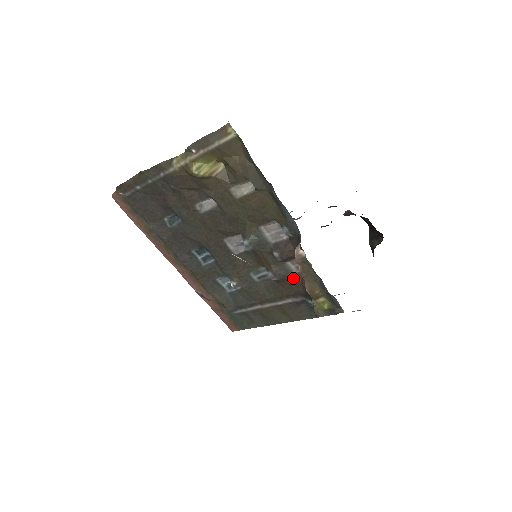
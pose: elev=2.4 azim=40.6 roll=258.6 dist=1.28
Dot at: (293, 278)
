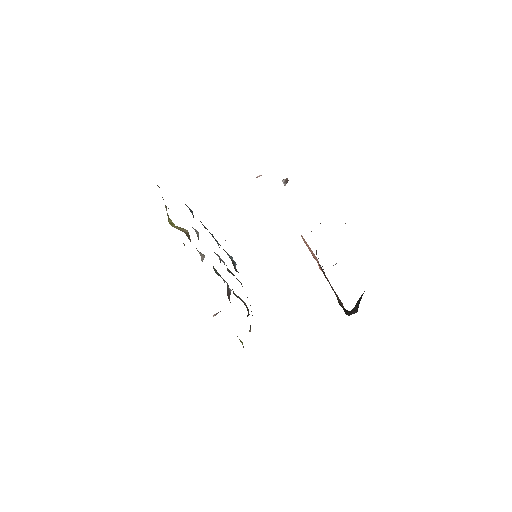
Dot at: (245, 305)
